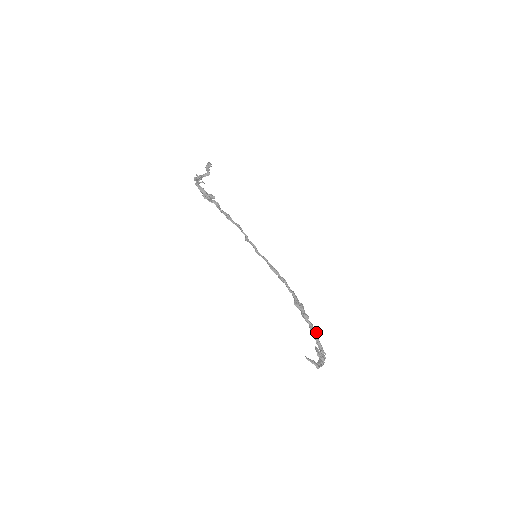
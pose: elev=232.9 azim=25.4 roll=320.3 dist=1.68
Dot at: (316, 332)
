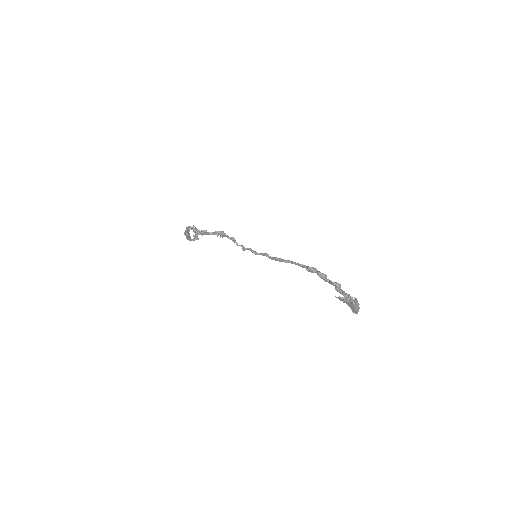
Dot at: (339, 285)
